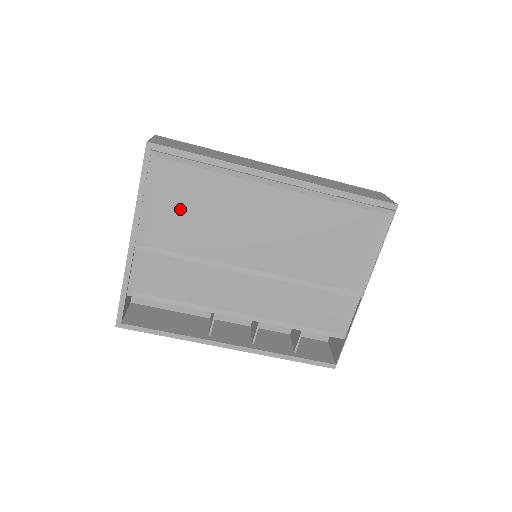
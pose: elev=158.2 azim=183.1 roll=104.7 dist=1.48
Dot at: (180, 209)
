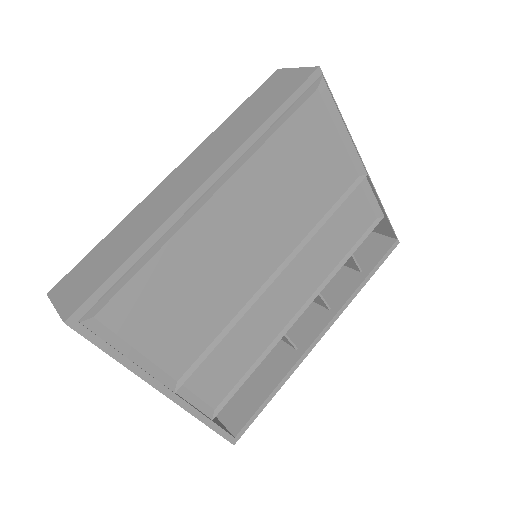
Dot at: (167, 320)
